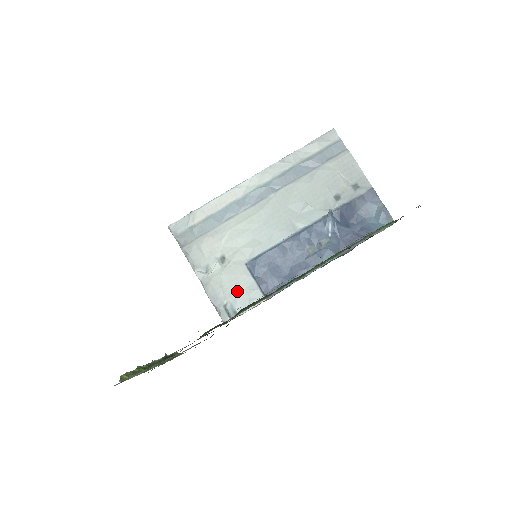
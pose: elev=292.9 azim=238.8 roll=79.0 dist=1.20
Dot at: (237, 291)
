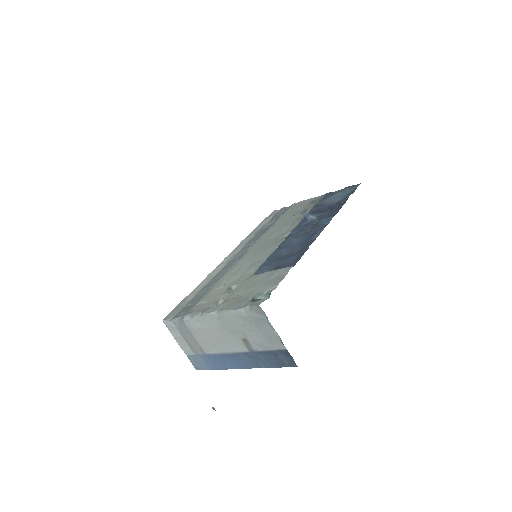
Dot at: (258, 286)
